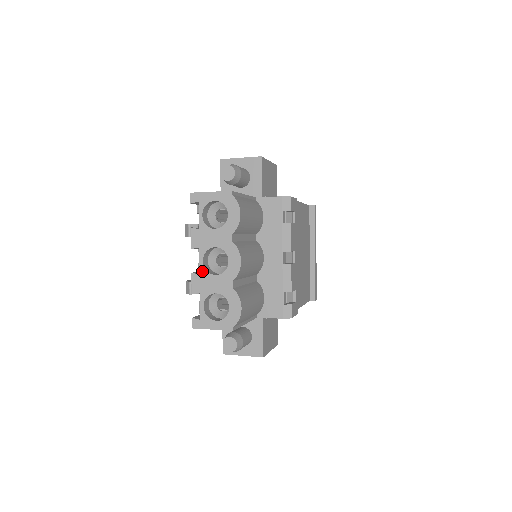
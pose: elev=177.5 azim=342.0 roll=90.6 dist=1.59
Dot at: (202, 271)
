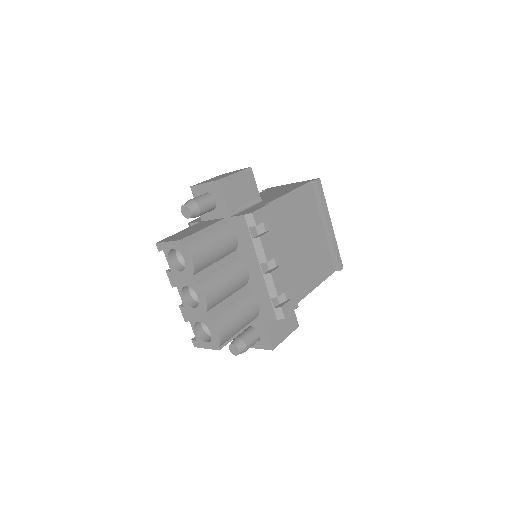
Dot at: (185, 305)
